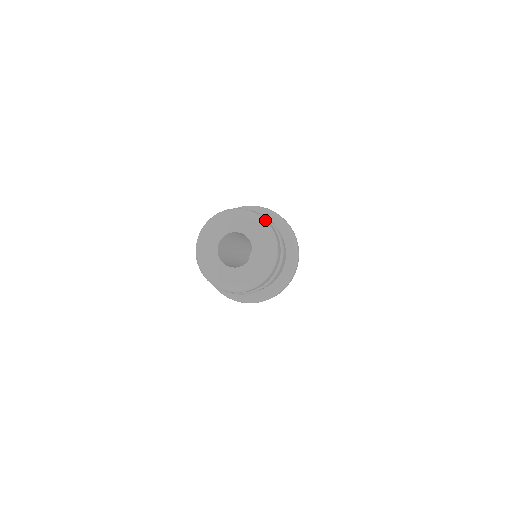
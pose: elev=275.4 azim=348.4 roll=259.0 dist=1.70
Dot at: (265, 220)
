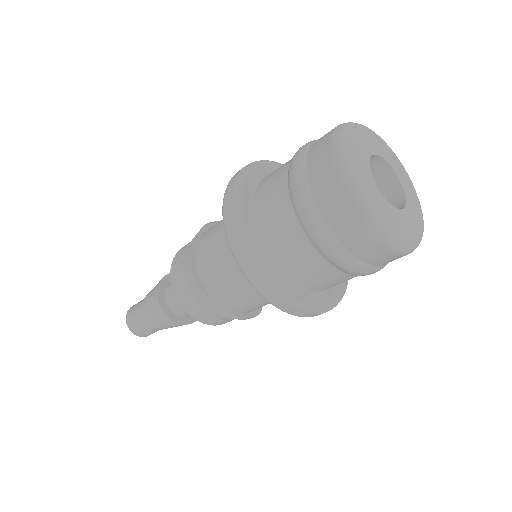
Dot at: occluded
